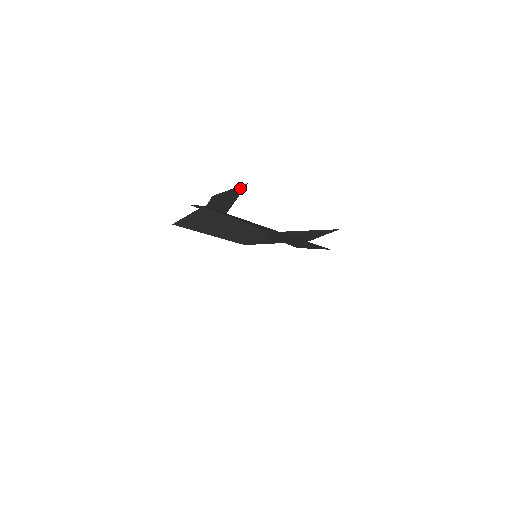
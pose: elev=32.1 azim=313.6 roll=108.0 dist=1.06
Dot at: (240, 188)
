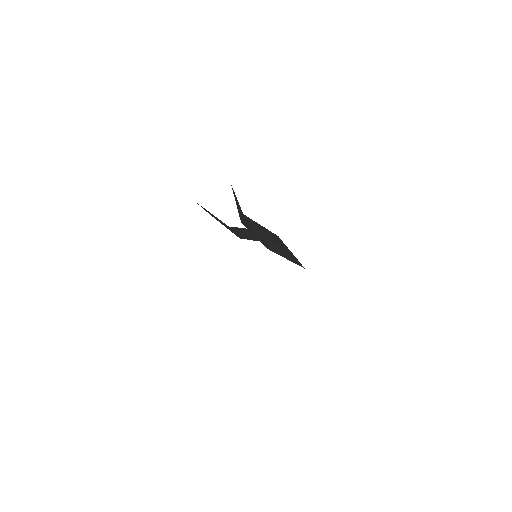
Dot at: occluded
